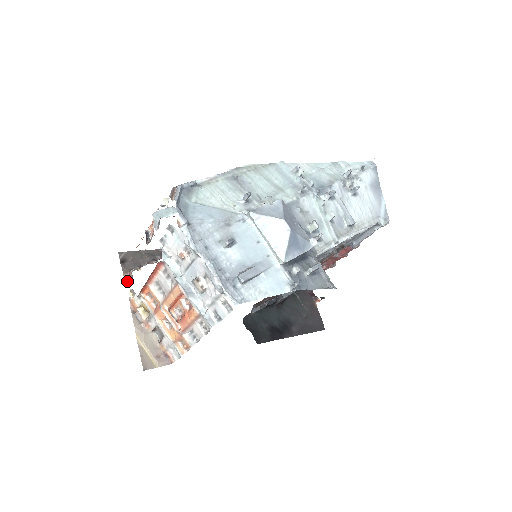
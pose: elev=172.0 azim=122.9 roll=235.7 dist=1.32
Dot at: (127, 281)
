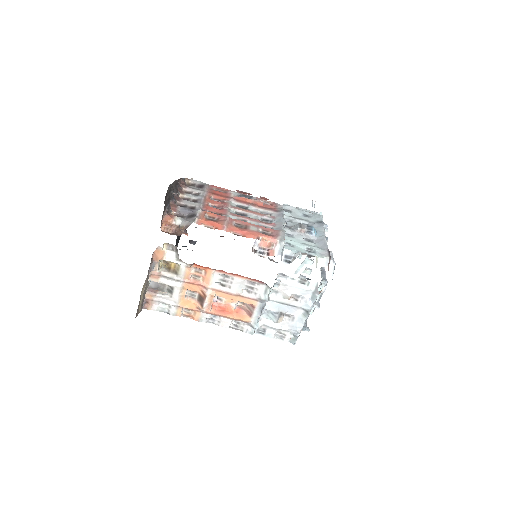
Dot at: (162, 225)
